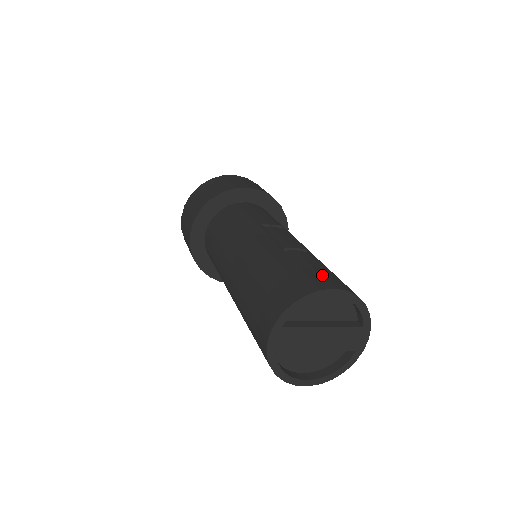
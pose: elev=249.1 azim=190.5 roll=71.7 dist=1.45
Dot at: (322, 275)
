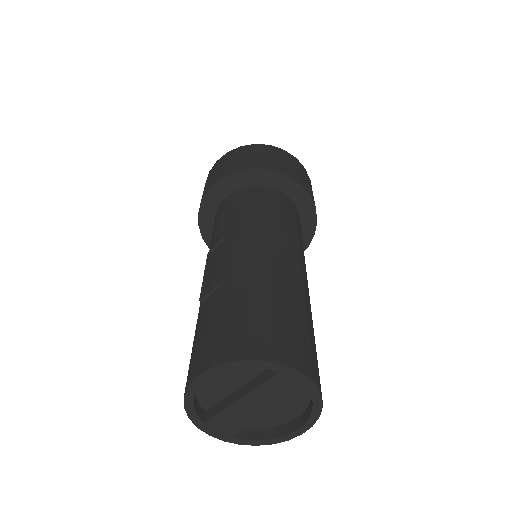
Dot at: (203, 346)
